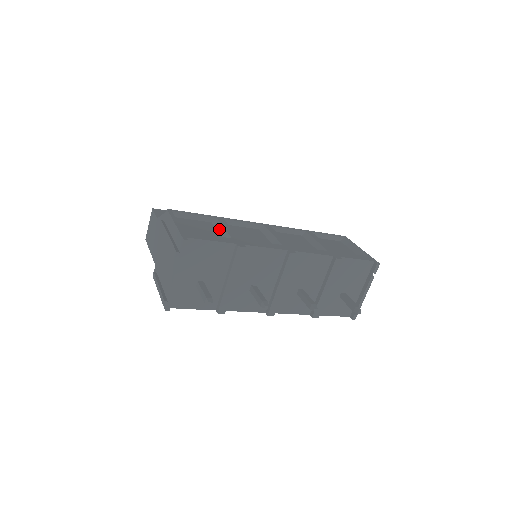
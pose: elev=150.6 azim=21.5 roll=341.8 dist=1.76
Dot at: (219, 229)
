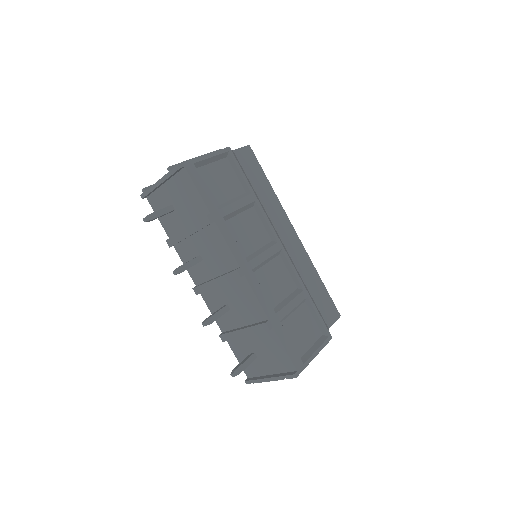
Dot at: (234, 199)
